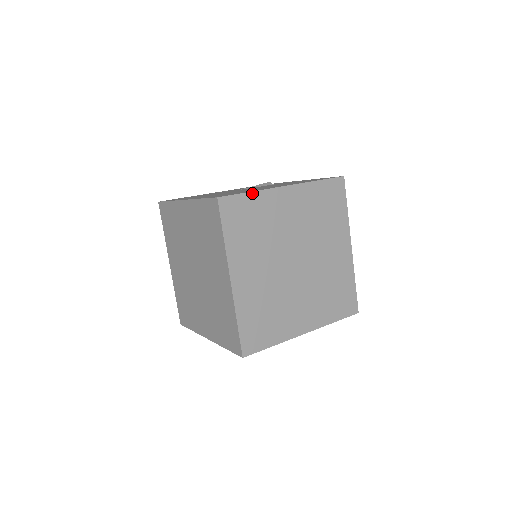
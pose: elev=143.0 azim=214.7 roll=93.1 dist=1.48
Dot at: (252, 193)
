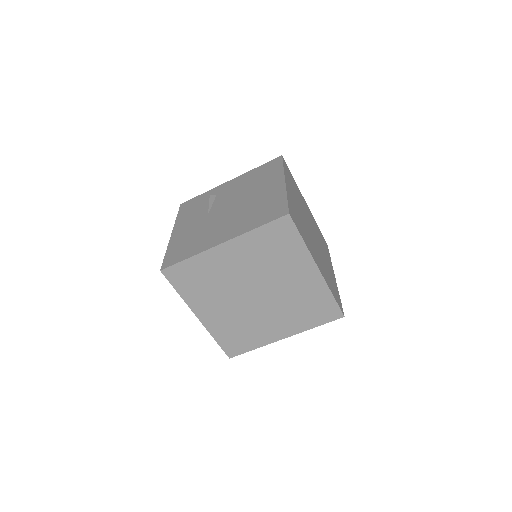
Dot at: (287, 198)
